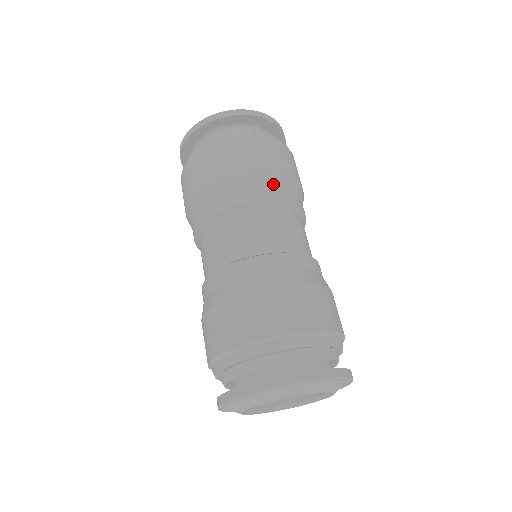
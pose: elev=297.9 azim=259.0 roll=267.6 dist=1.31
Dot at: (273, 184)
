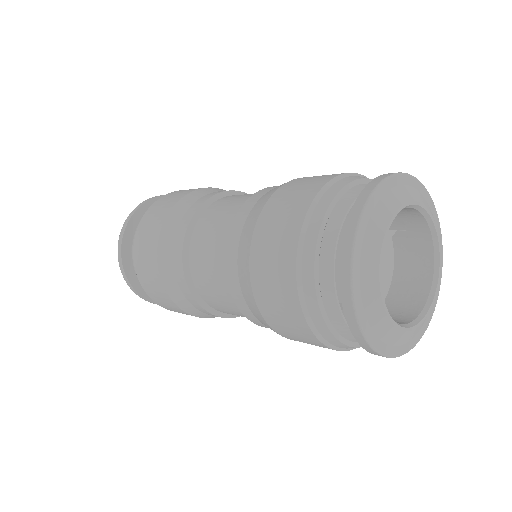
Dot at: (215, 191)
